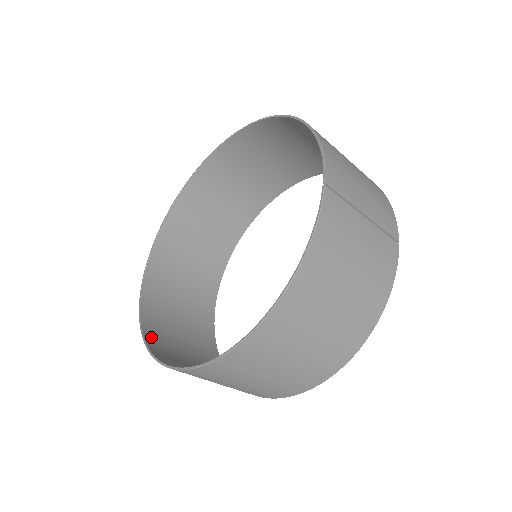
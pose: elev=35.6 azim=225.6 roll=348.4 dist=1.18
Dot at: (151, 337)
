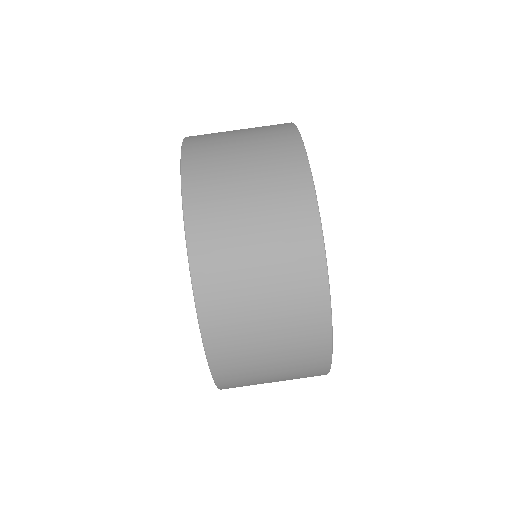
Dot at: (205, 284)
